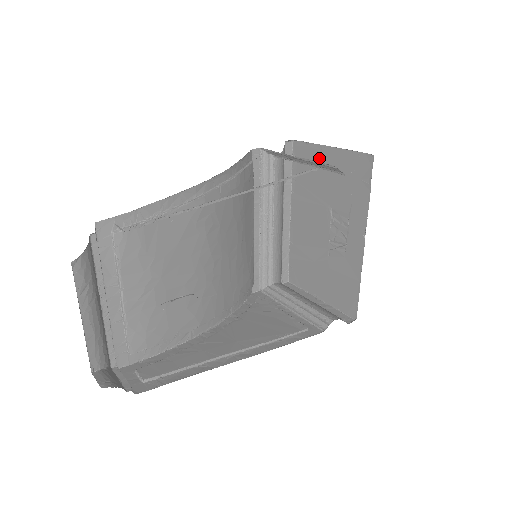
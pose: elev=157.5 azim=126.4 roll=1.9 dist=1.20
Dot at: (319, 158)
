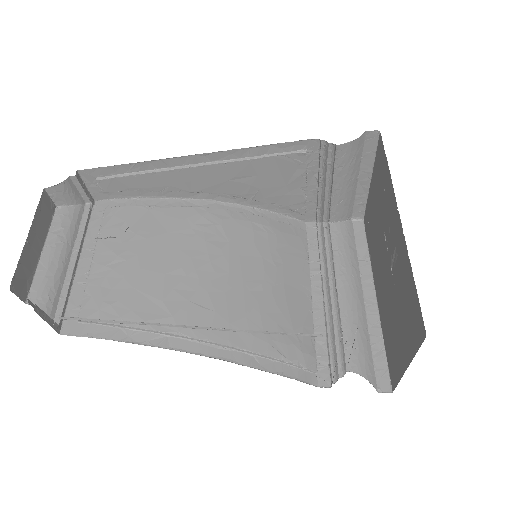
Dot at: (371, 202)
